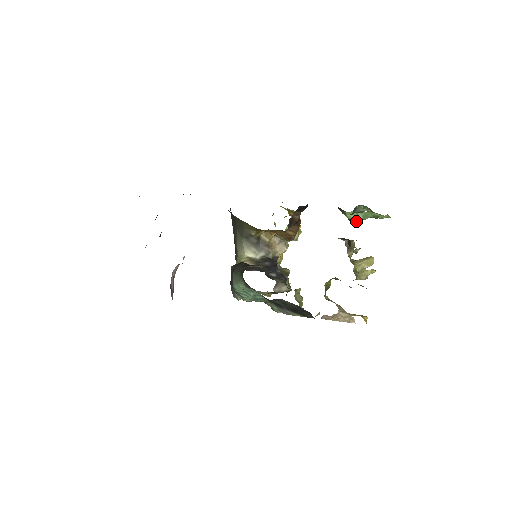
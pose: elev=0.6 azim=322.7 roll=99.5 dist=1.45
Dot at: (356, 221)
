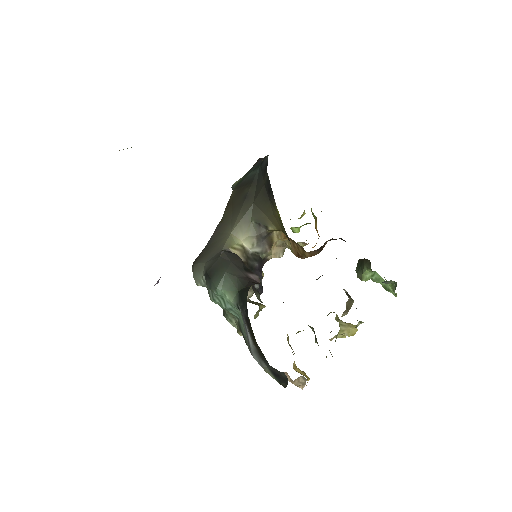
Dot at: (367, 279)
